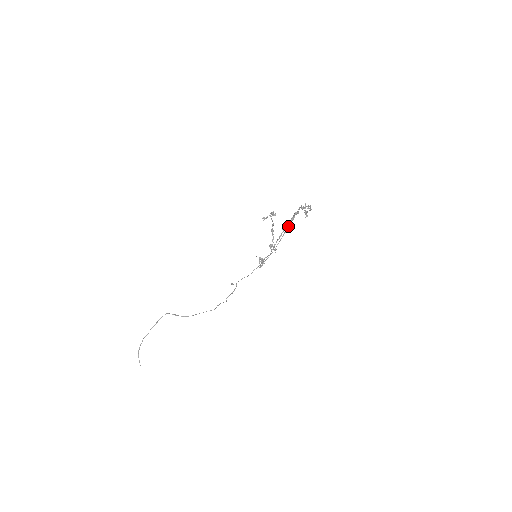
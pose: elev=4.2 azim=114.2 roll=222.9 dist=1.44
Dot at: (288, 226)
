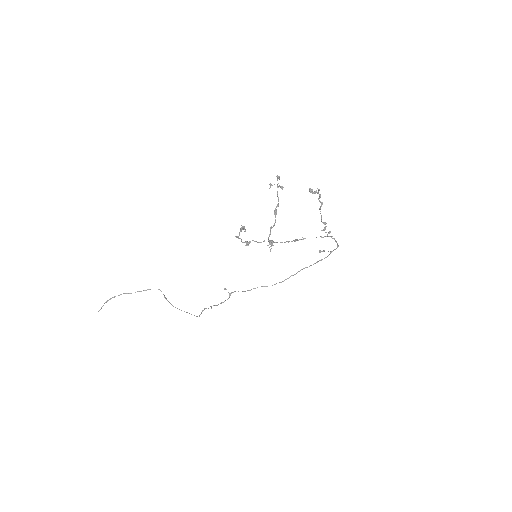
Dot at: (314, 263)
